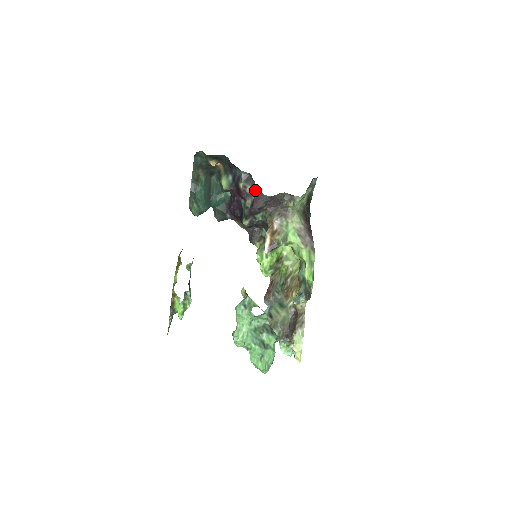
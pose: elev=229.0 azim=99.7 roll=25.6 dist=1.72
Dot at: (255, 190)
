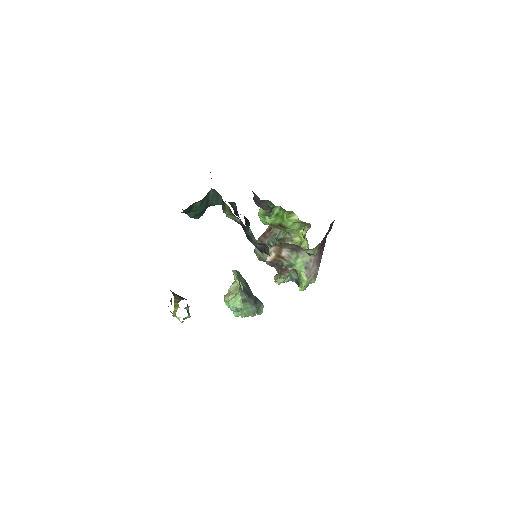
Dot at: (267, 253)
